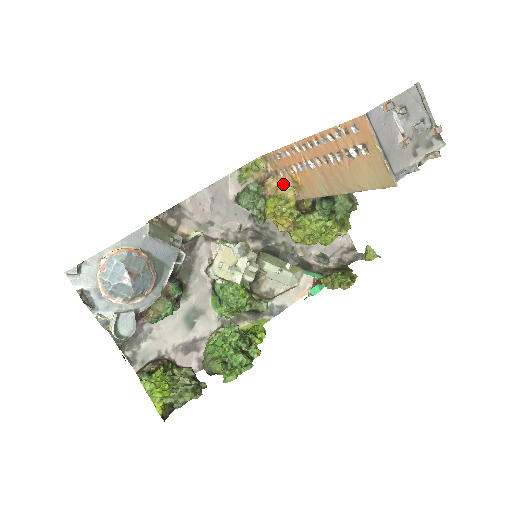
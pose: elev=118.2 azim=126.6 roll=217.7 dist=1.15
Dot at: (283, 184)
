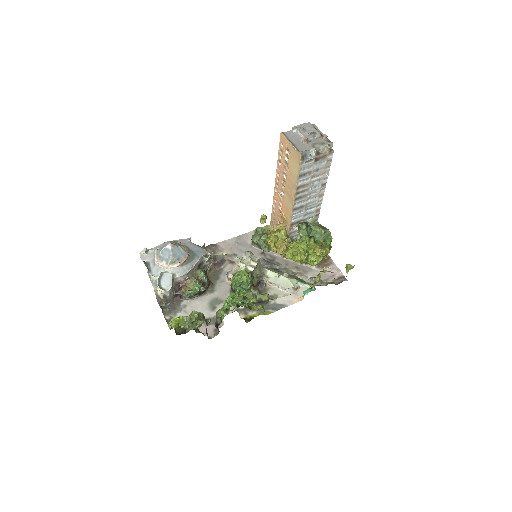
Dot at: (278, 225)
